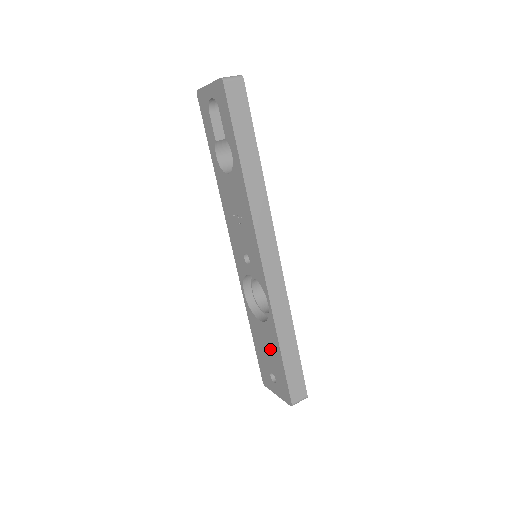
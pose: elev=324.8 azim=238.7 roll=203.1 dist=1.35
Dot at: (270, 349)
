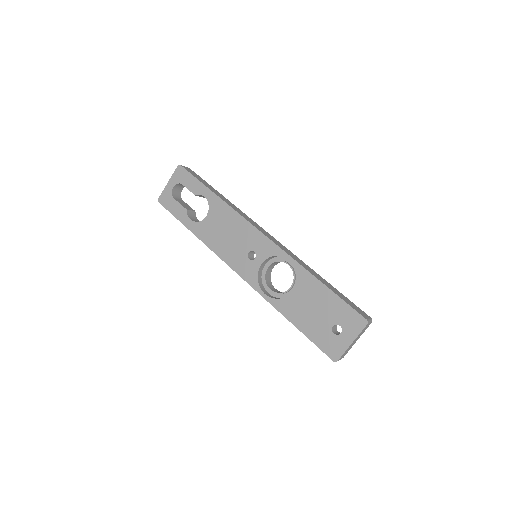
Dot at: (315, 302)
